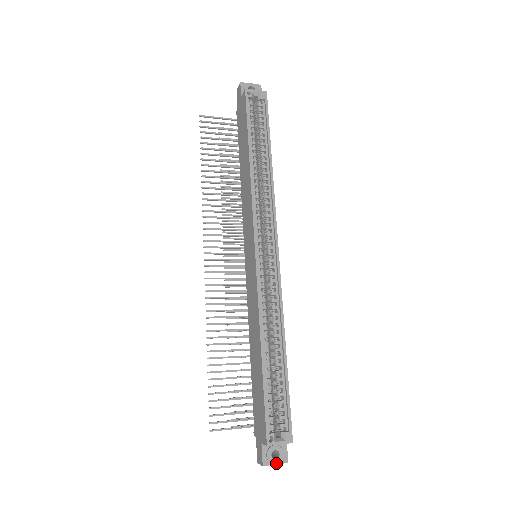
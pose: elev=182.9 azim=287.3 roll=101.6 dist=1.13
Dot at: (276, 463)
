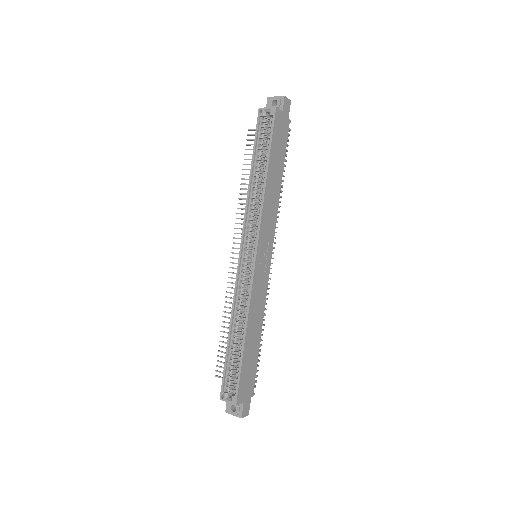
Dot at: (233, 414)
